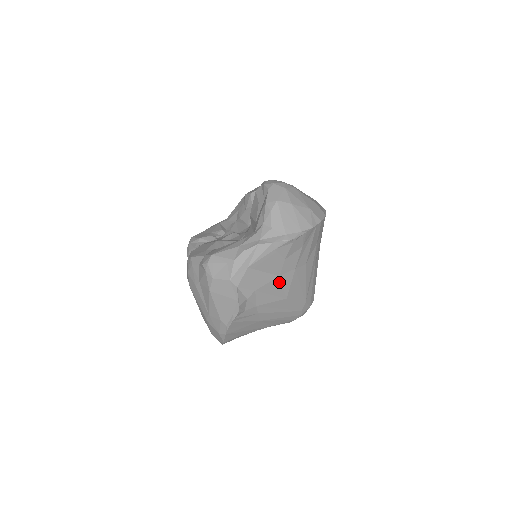
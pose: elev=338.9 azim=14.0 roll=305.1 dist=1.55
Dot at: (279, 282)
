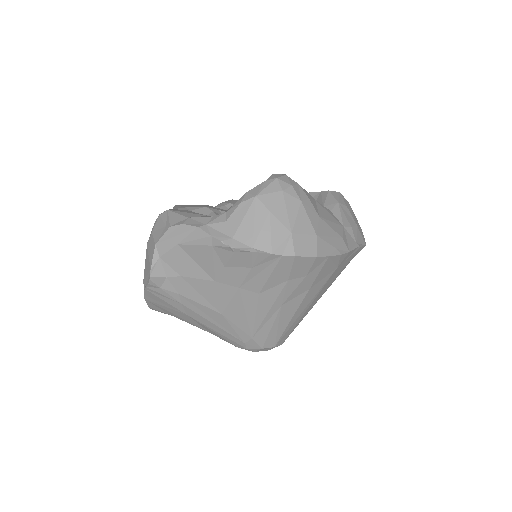
Dot at: (214, 288)
